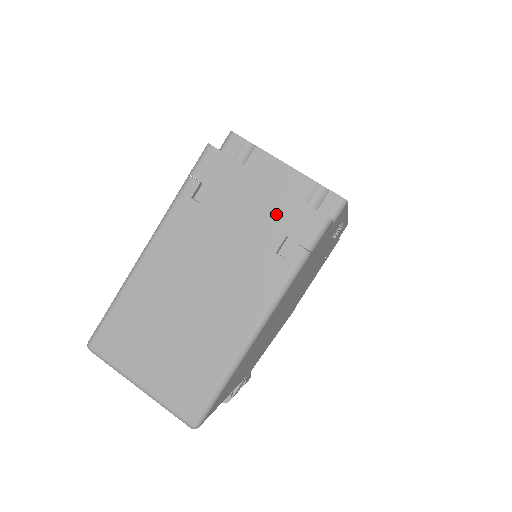
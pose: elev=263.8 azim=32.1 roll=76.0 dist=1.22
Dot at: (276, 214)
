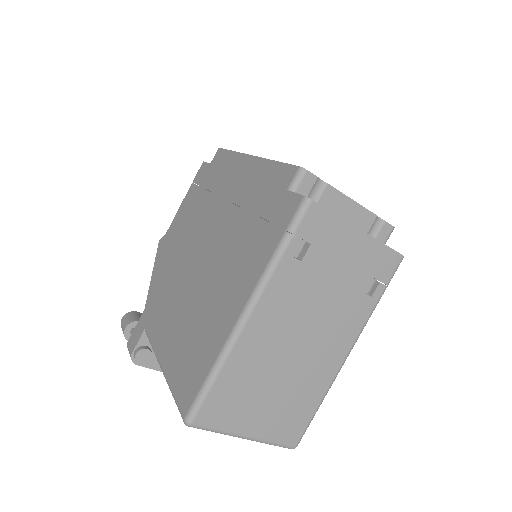
Dot at: (367, 260)
